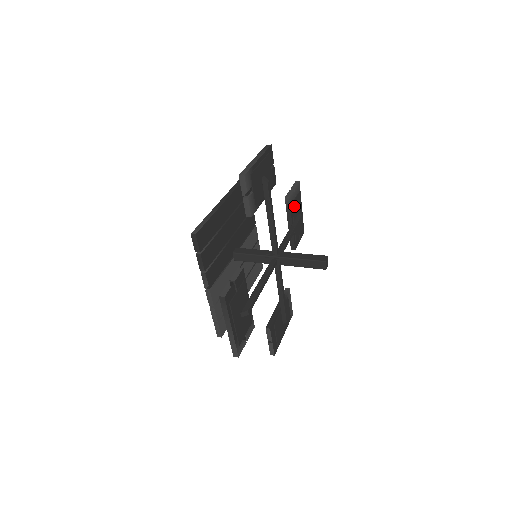
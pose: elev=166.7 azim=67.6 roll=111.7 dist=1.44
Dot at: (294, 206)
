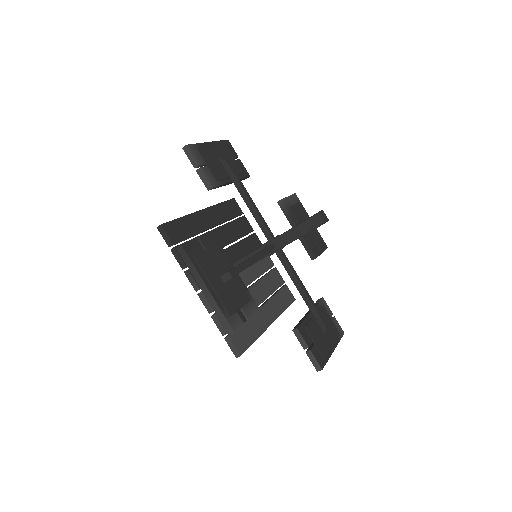
Dot at: (294, 211)
